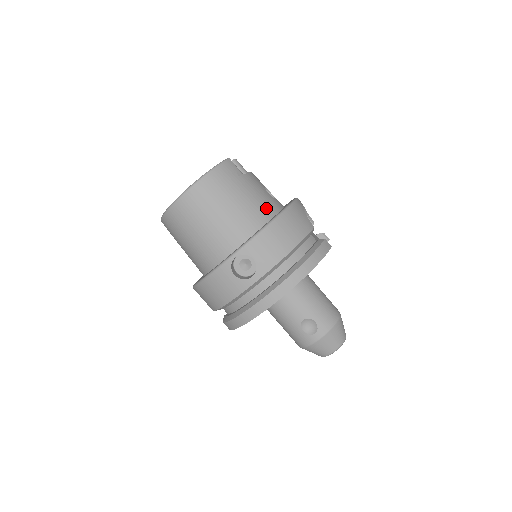
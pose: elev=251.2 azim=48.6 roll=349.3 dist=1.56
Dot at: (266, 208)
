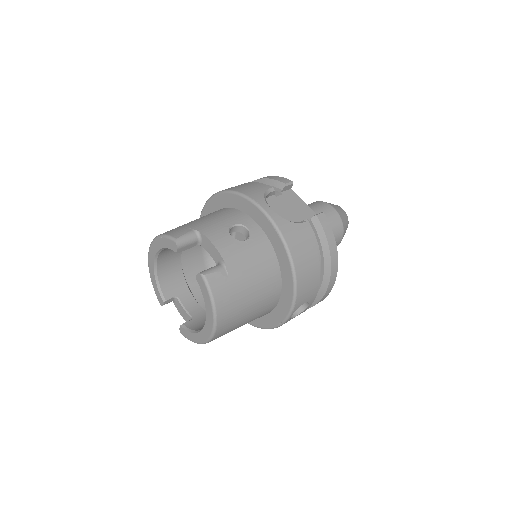
Dot at: (267, 261)
